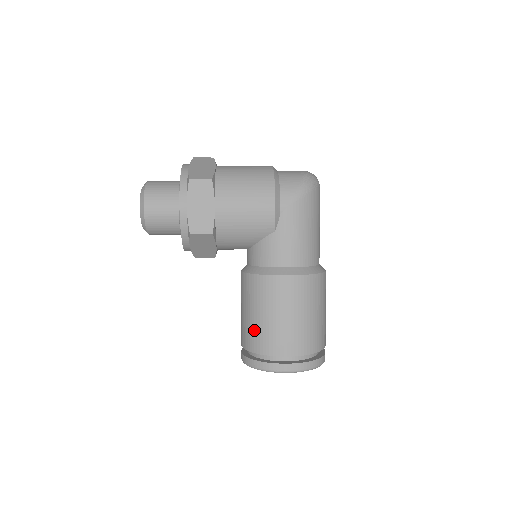
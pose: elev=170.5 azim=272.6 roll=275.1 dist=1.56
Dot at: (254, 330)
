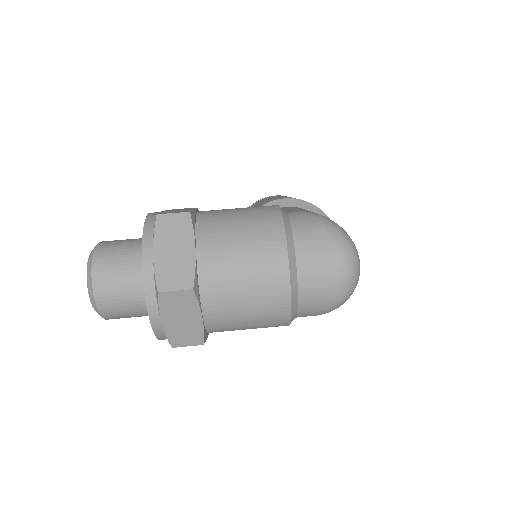
Dot at: occluded
